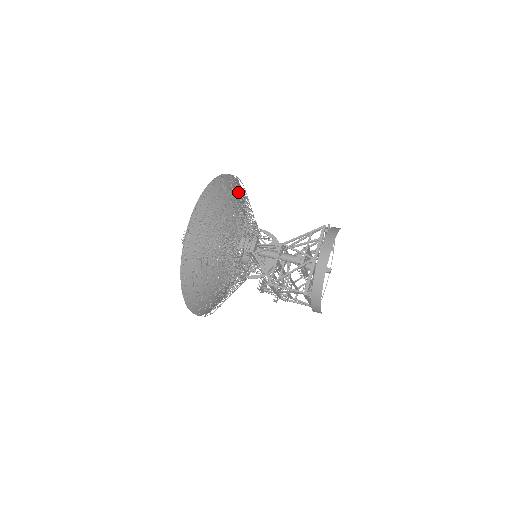
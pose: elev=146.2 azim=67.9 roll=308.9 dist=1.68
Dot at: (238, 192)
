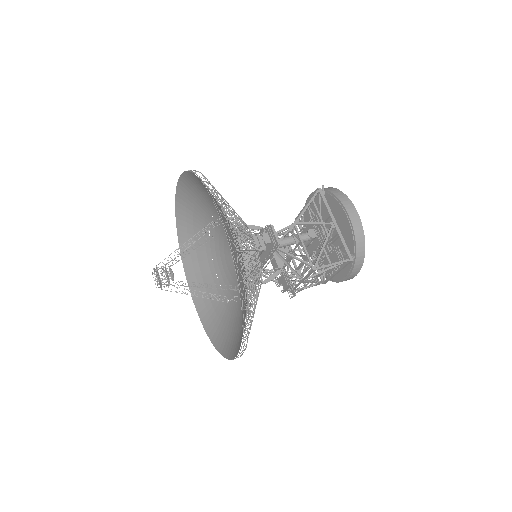
Dot at: (196, 193)
